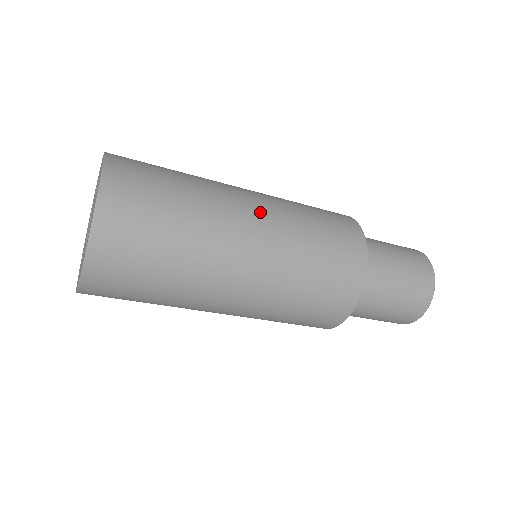
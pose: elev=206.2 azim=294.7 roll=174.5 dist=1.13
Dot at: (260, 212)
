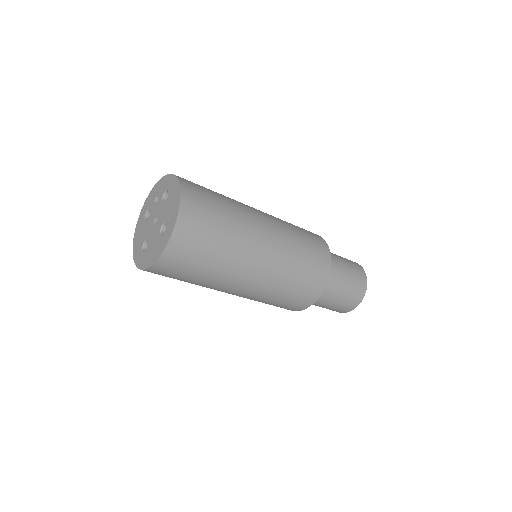
Dot at: (269, 222)
